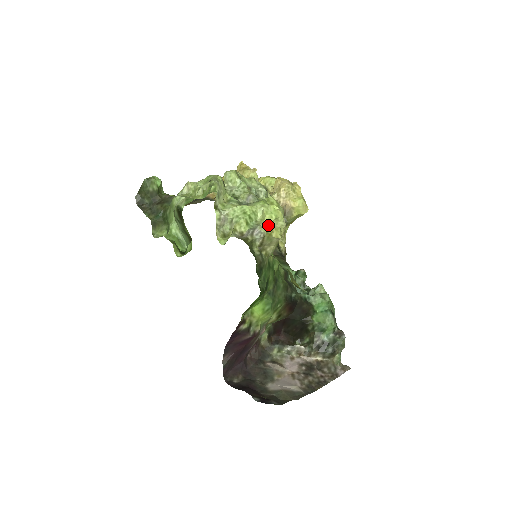
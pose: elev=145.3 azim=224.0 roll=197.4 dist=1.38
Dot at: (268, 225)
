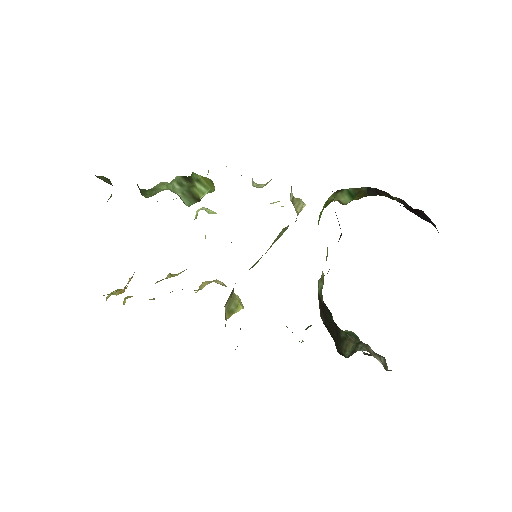
Dot at: occluded
